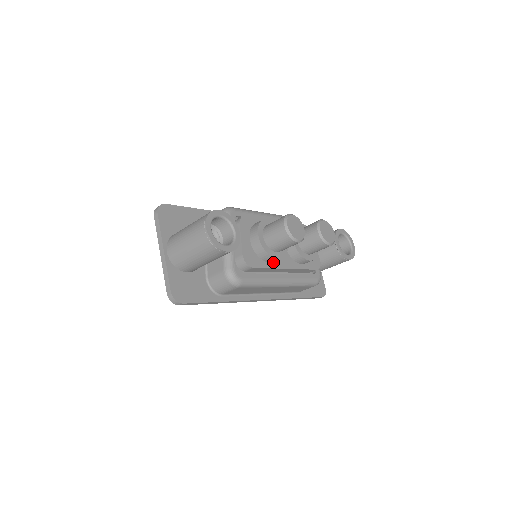
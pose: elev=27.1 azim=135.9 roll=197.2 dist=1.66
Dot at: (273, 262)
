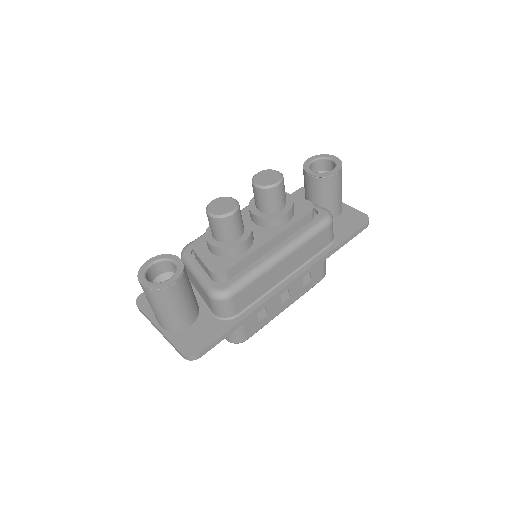
Dot at: (249, 248)
